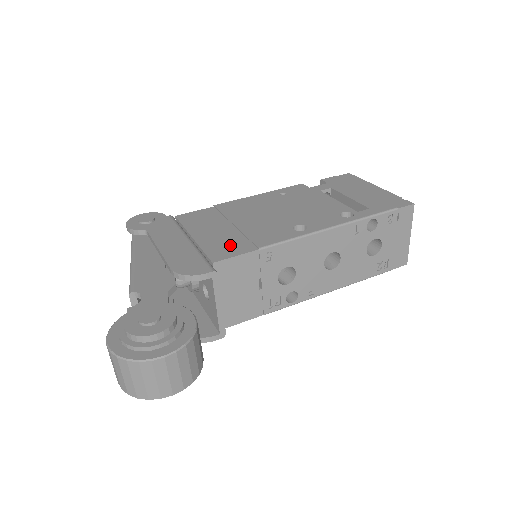
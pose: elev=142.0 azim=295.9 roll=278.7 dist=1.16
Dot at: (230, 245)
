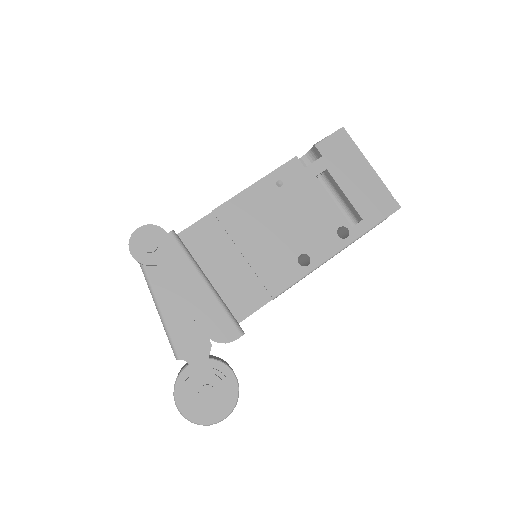
Dot at: (247, 293)
